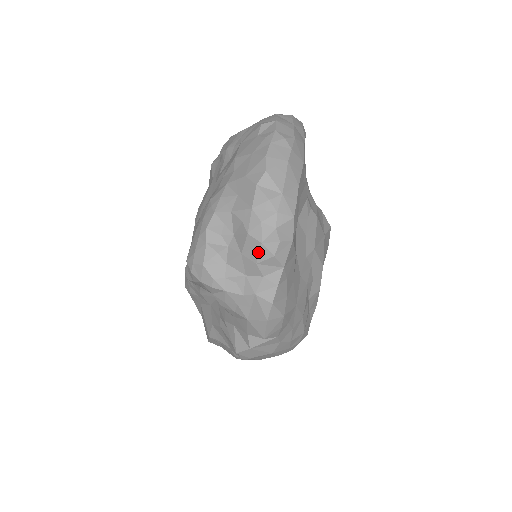
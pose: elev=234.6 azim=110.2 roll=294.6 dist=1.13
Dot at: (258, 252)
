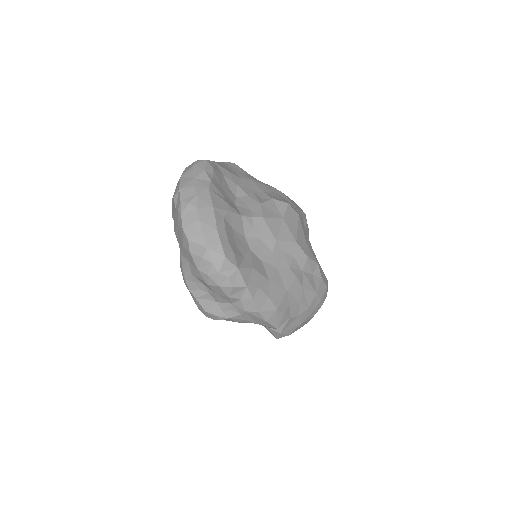
Dot at: (222, 291)
